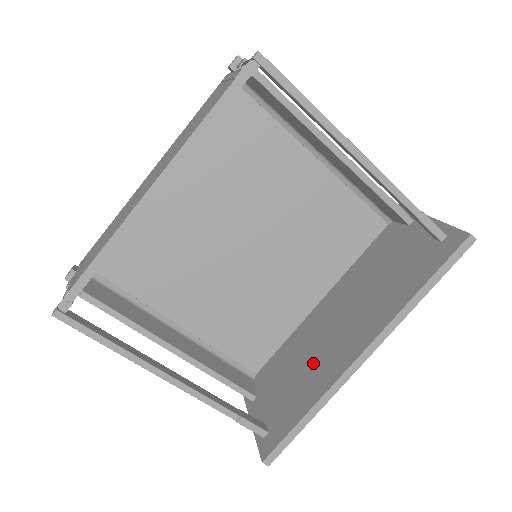
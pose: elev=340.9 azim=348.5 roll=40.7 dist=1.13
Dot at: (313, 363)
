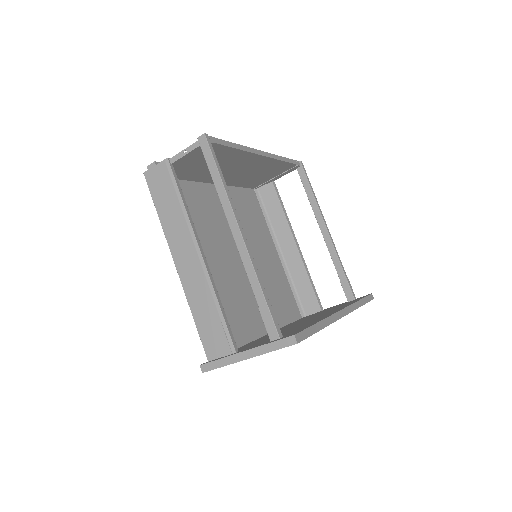
Dot at: (297, 326)
